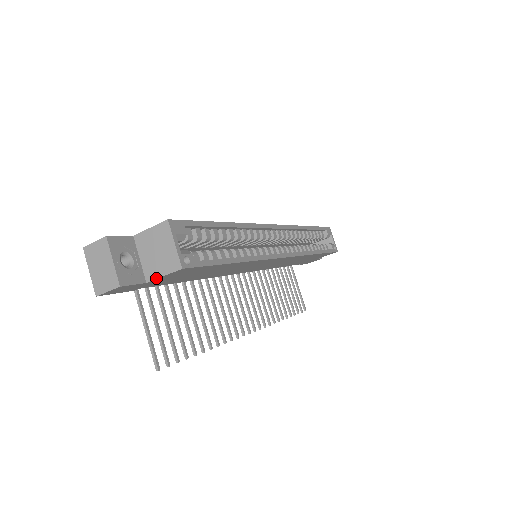
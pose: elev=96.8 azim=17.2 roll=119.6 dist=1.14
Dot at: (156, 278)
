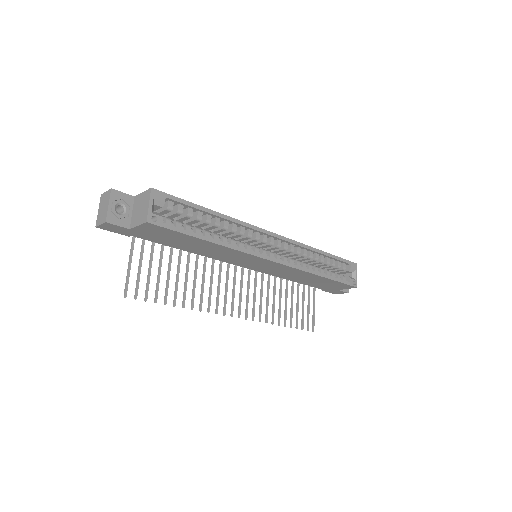
Dot at: (134, 226)
